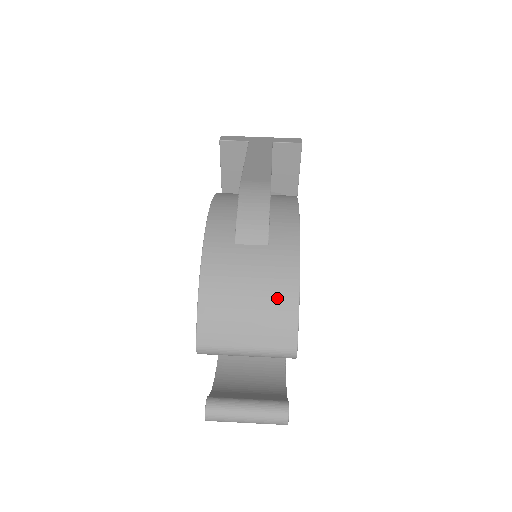
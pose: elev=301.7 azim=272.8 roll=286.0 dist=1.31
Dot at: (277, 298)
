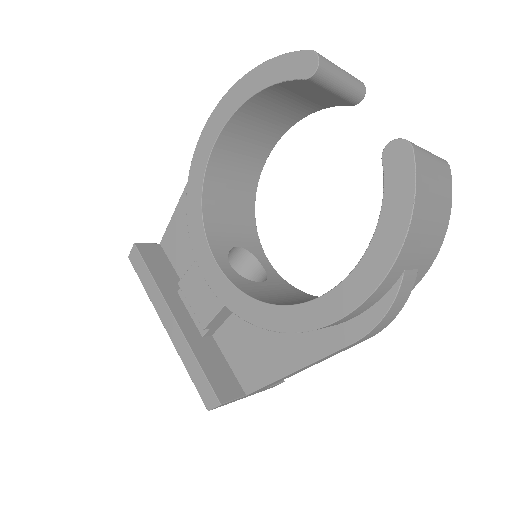
Dot at: occluded
